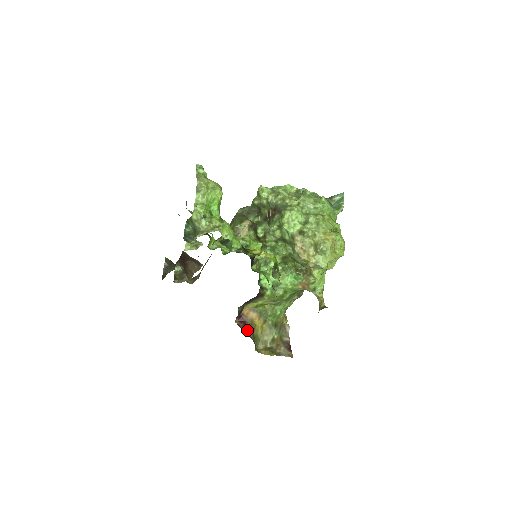
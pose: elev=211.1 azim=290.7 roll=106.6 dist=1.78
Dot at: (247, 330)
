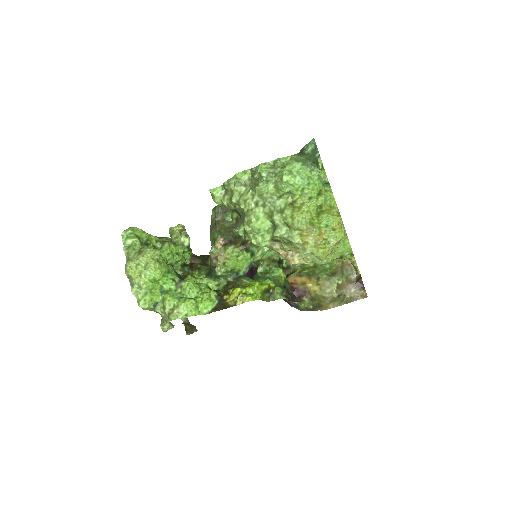
Dot at: (302, 298)
